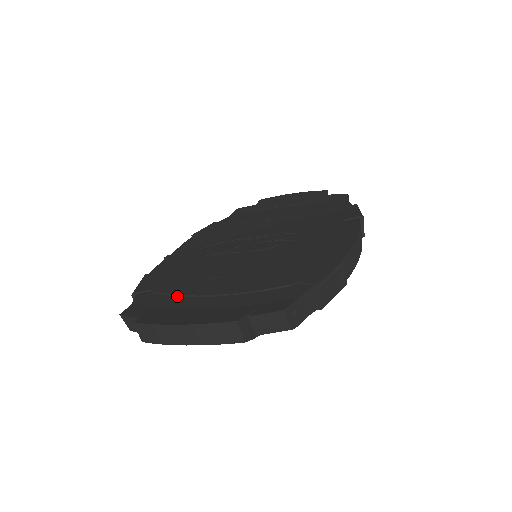
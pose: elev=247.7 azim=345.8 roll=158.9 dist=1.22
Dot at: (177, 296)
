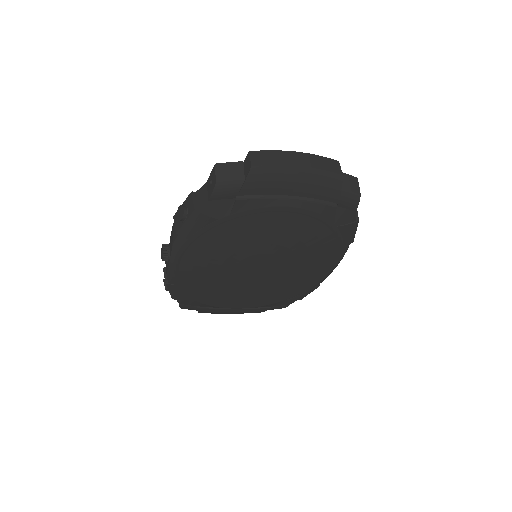
Dot at: occluded
